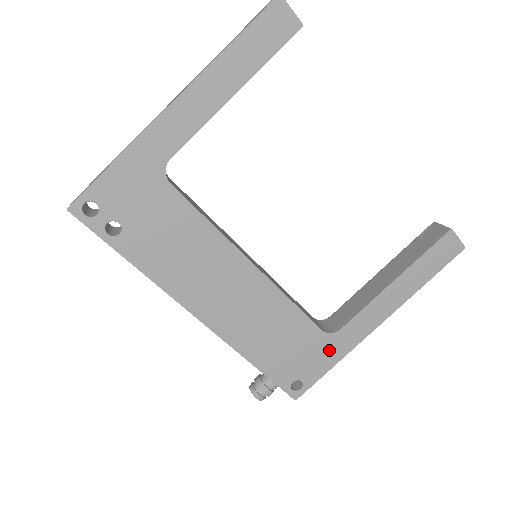
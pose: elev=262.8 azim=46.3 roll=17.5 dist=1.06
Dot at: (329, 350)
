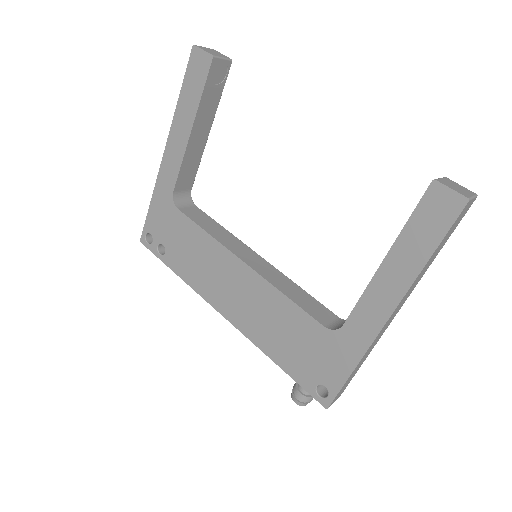
Dot at: (340, 351)
